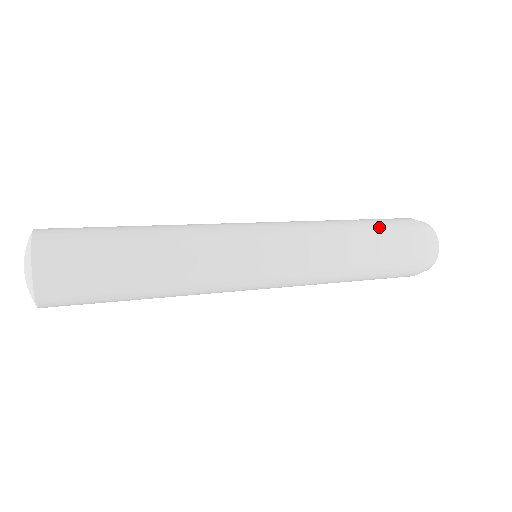
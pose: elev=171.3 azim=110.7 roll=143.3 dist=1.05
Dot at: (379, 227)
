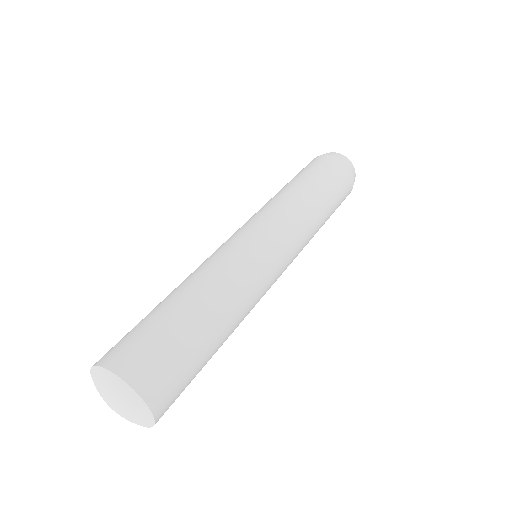
Dot at: (315, 175)
